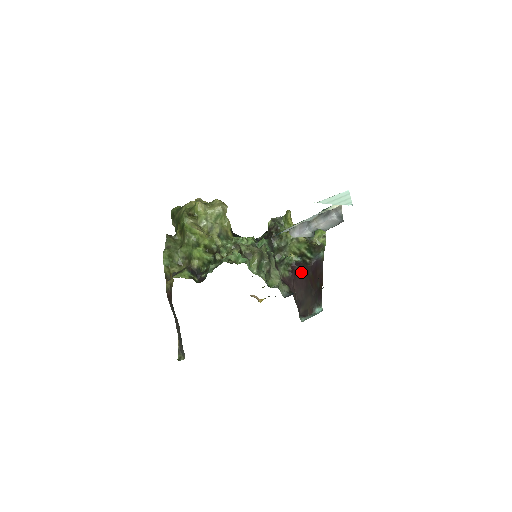
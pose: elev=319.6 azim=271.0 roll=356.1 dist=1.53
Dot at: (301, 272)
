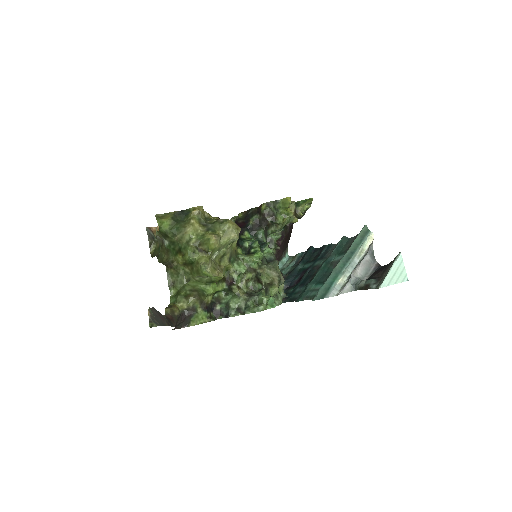
Dot at: (283, 241)
